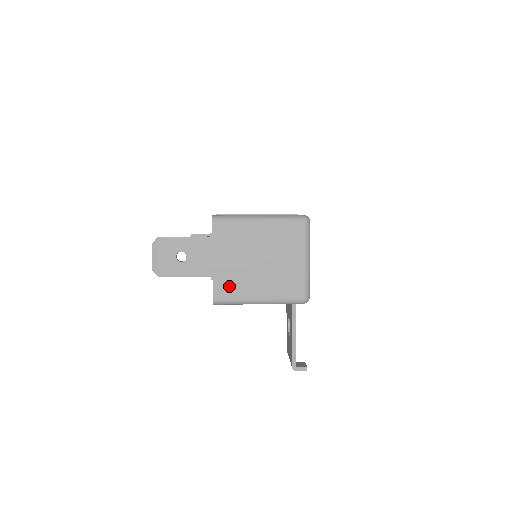
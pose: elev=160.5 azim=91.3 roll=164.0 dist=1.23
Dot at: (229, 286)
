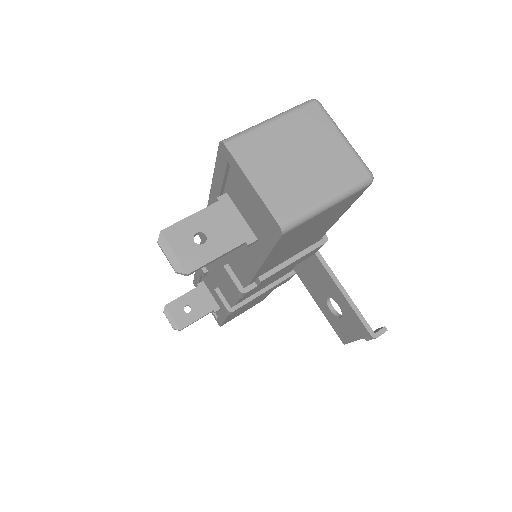
Dot at: (286, 202)
